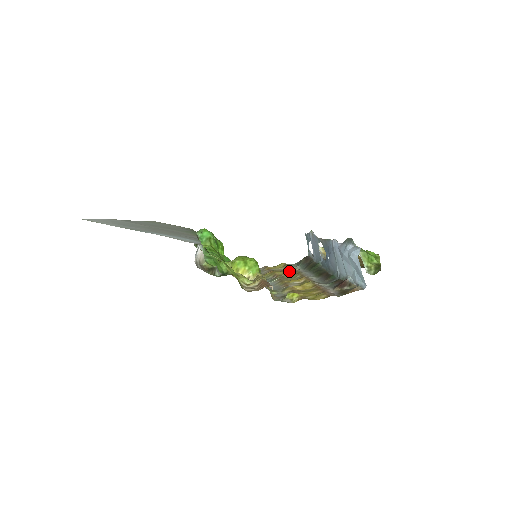
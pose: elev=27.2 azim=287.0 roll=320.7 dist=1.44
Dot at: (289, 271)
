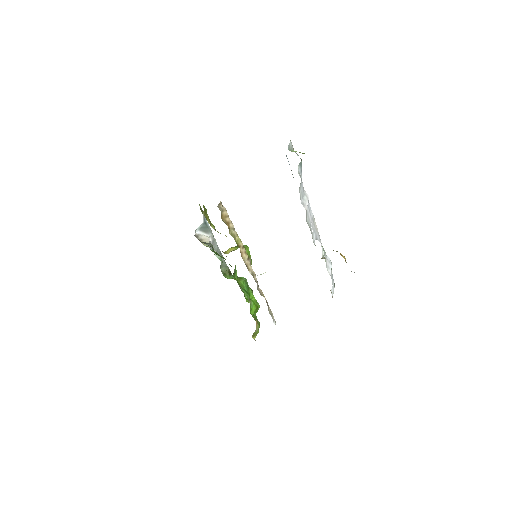
Dot at: occluded
